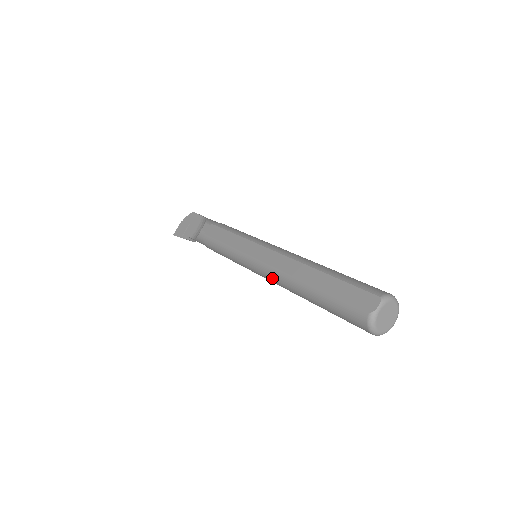
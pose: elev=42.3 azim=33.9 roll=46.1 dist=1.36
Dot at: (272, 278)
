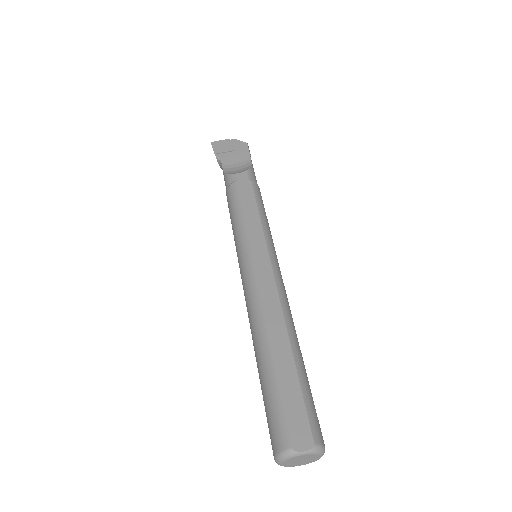
Dot at: (248, 299)
